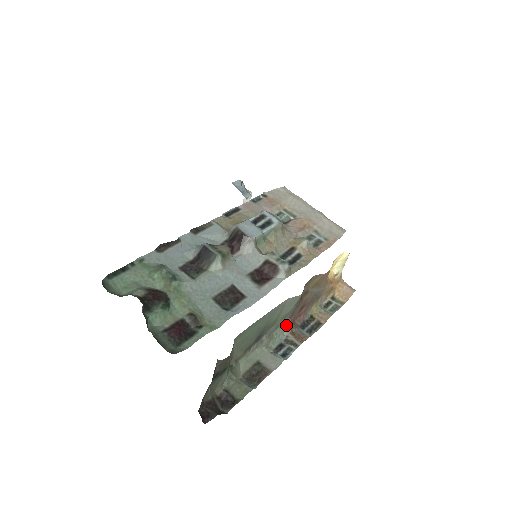
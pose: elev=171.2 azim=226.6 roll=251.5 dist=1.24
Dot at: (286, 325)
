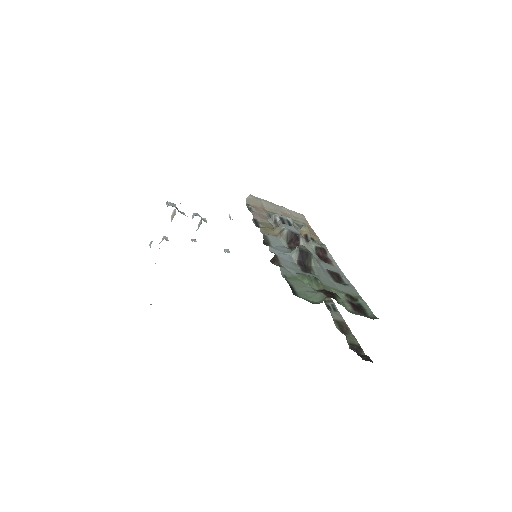
Dot at: occluded
